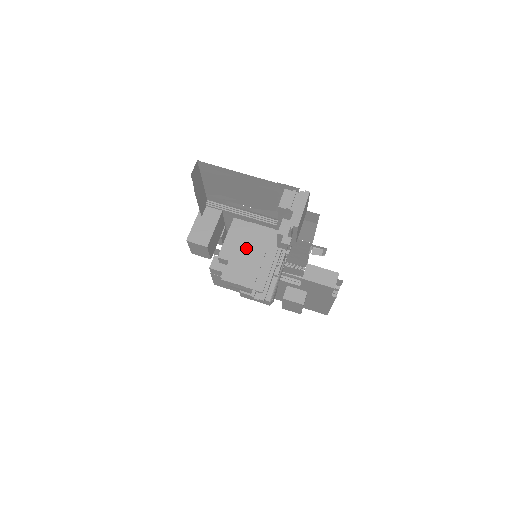
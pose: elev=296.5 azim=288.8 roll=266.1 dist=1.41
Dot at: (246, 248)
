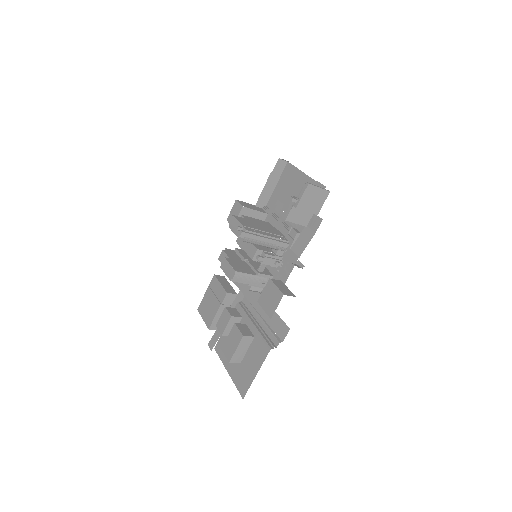
Dot at: (261, 225)
